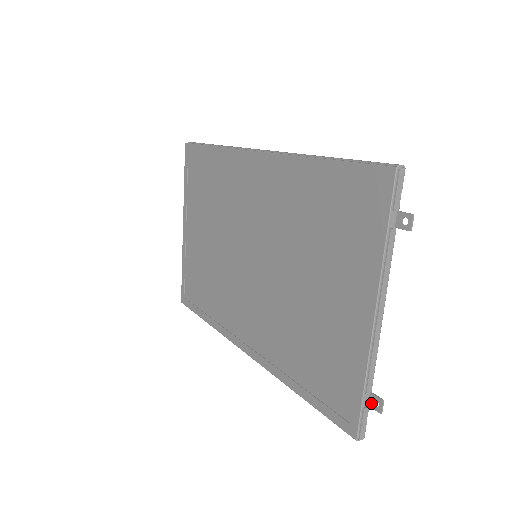
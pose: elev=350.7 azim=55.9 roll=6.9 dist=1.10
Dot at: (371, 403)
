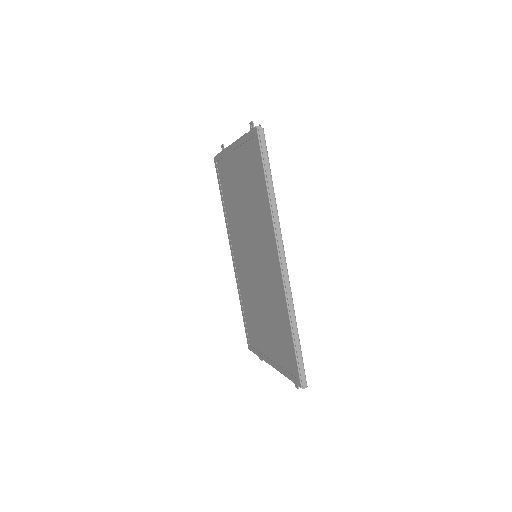
Dot at: occluded
